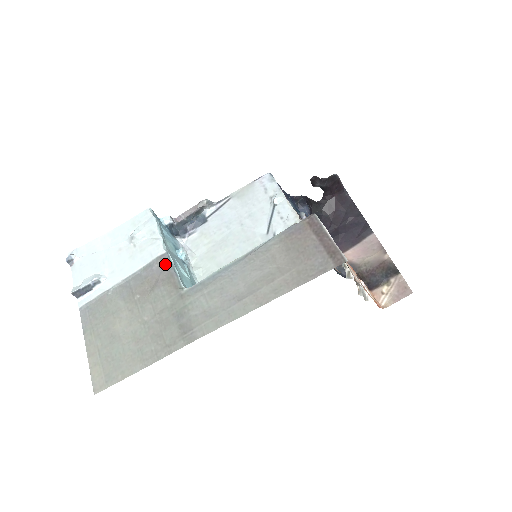
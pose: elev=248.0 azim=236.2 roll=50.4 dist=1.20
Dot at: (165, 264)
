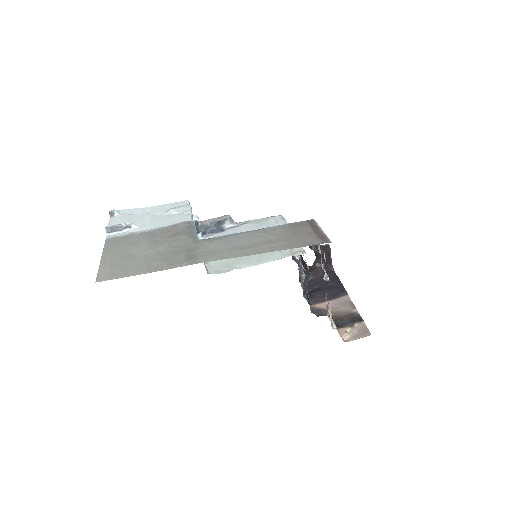
Dot at: (189, 226)
